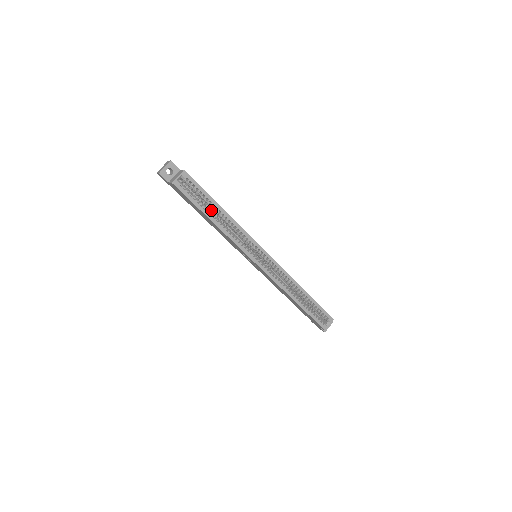
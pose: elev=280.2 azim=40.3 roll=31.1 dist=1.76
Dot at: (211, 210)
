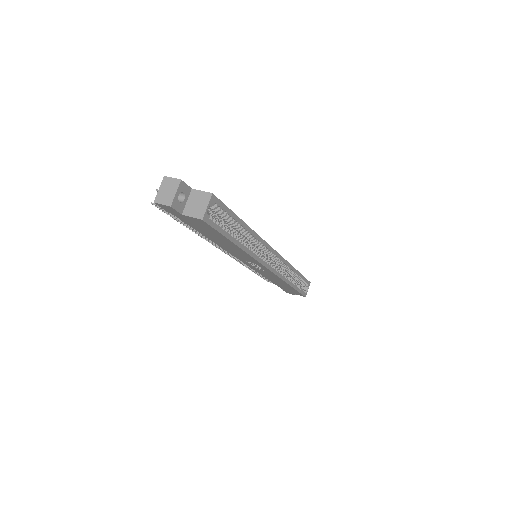
Dot at: occluded
